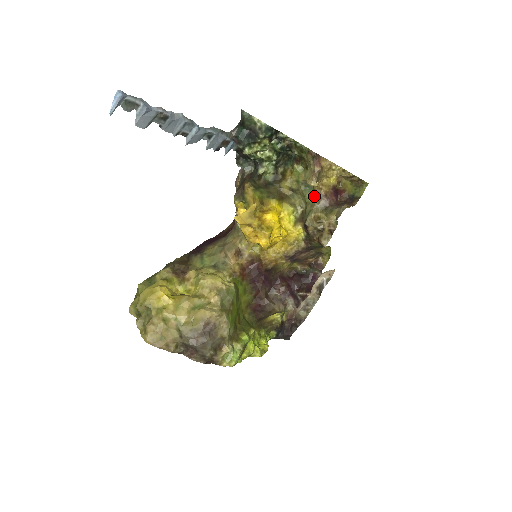
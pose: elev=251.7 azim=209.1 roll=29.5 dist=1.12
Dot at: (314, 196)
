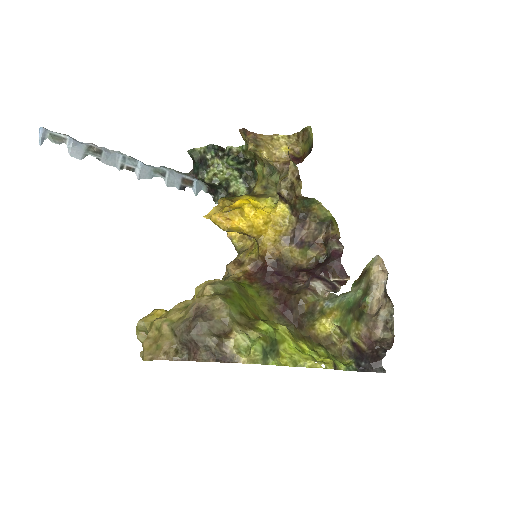
Dot at: (279, 174)
